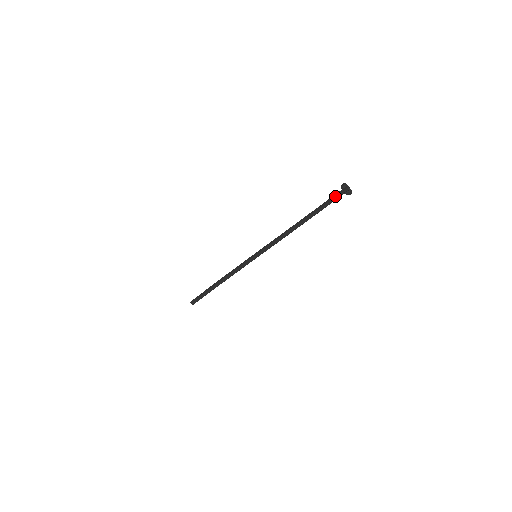
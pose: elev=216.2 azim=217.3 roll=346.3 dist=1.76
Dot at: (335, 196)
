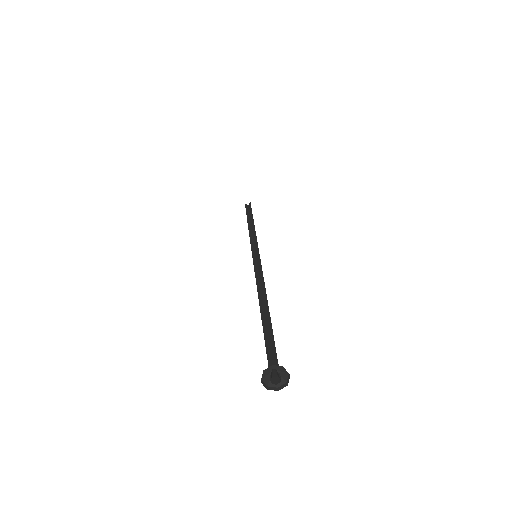
Dot at: occluded
